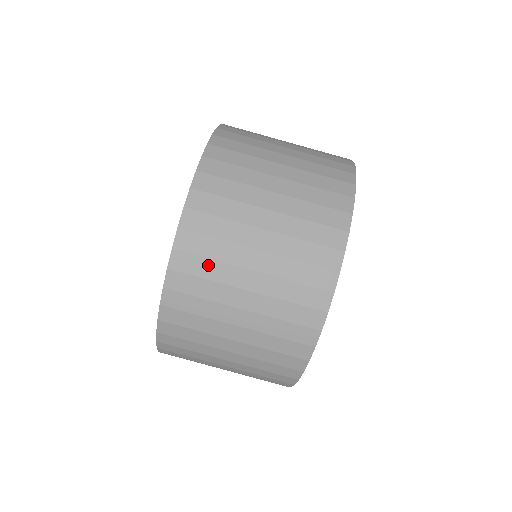
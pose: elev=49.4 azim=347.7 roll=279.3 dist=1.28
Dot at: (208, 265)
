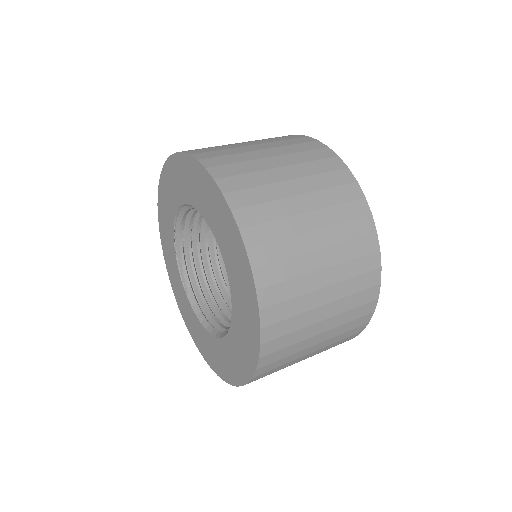
Dot at: (231, 157)
